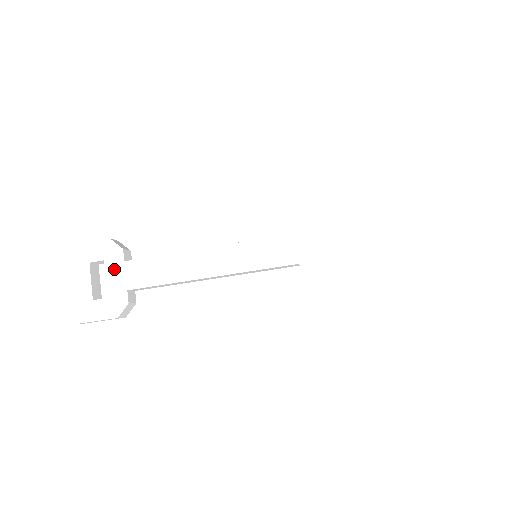
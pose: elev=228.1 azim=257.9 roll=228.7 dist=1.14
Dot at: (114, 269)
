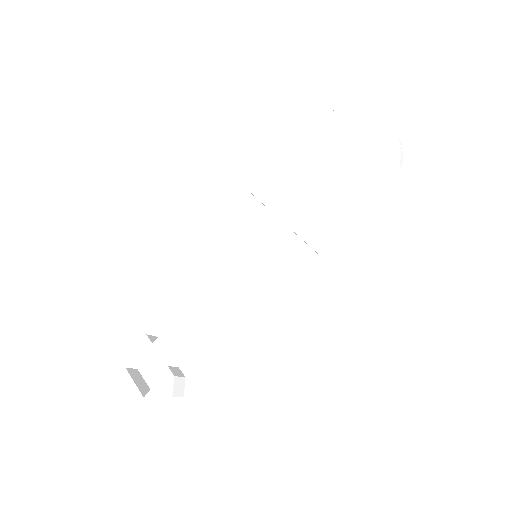
Dot at: (147, 357)
